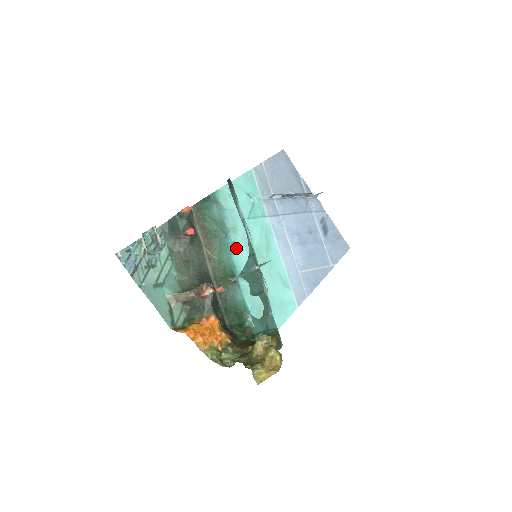
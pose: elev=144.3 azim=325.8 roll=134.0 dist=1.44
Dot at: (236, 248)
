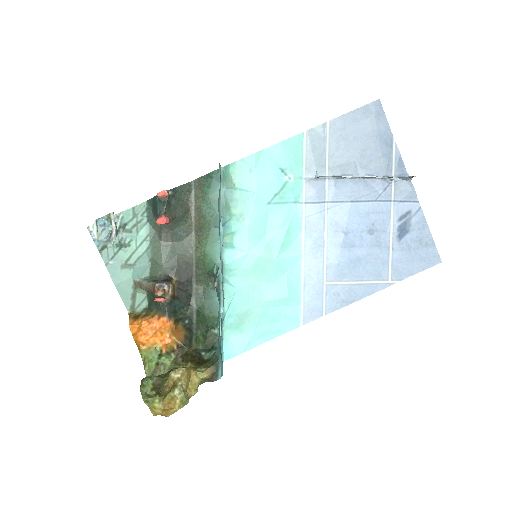
Dot at: (234, 241)
